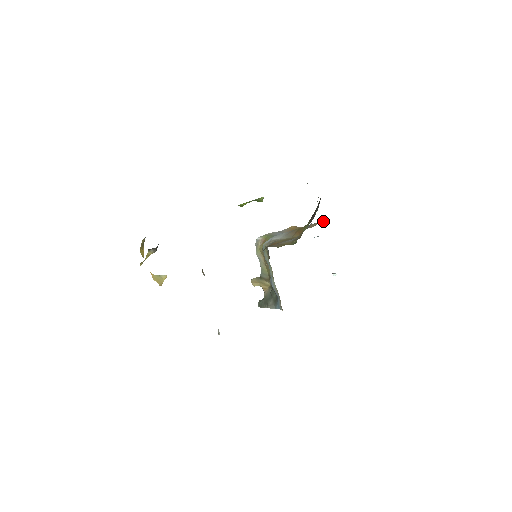
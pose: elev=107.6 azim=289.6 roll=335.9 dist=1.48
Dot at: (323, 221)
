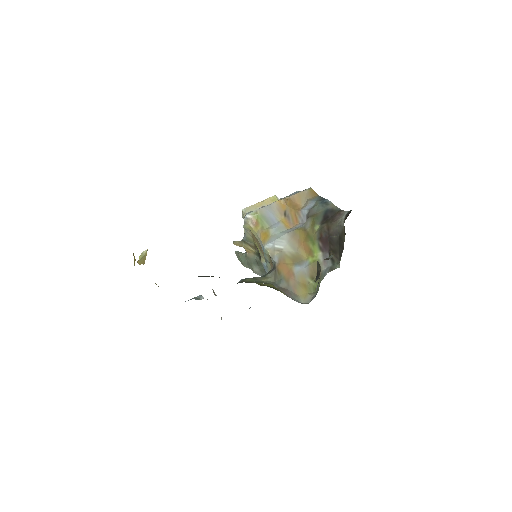
Dot at: (312, 194)
